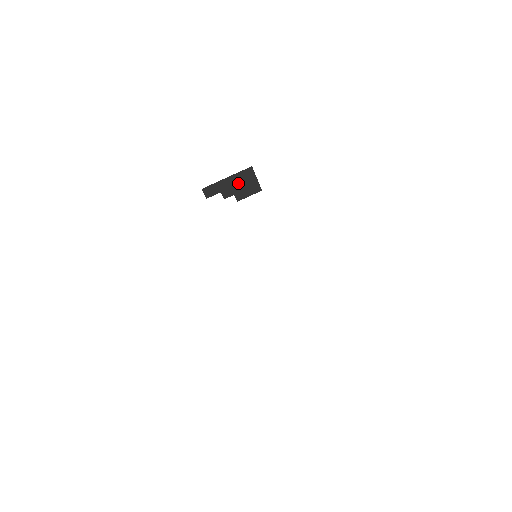
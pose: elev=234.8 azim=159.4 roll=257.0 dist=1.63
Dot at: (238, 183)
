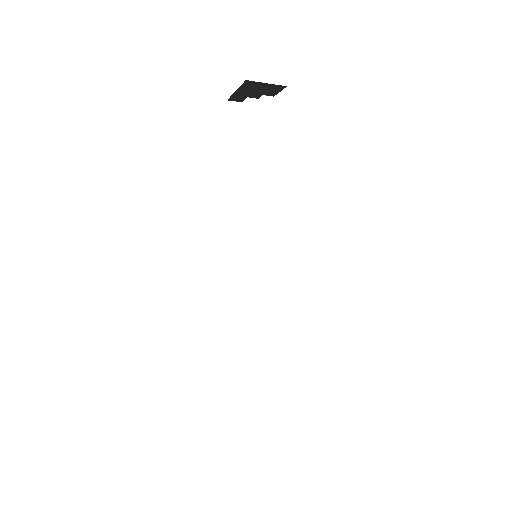
Dot at: (253, 90)
